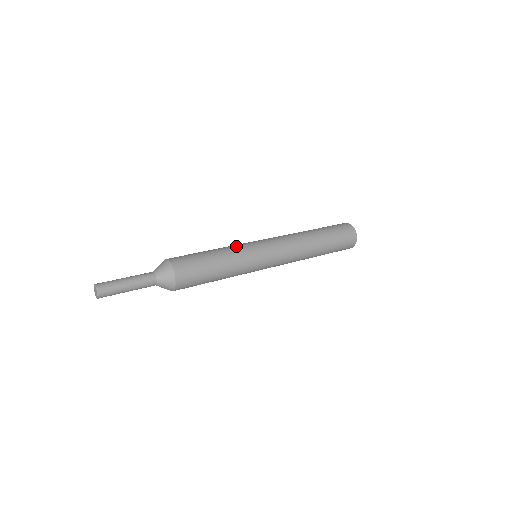
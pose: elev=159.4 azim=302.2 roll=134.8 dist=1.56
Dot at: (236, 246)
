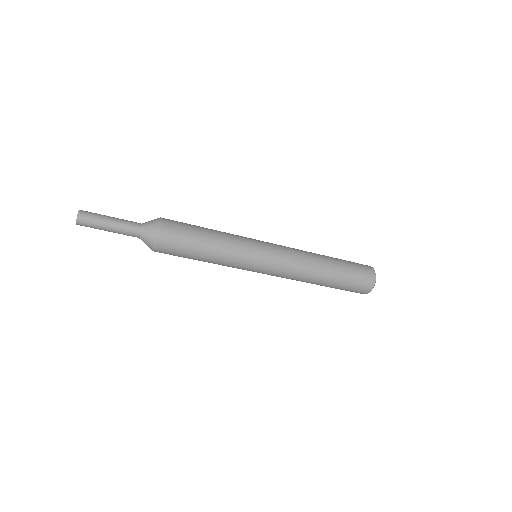
Dot at: occluded
